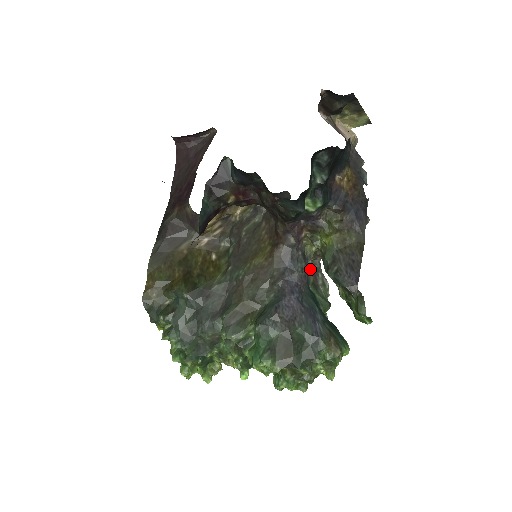
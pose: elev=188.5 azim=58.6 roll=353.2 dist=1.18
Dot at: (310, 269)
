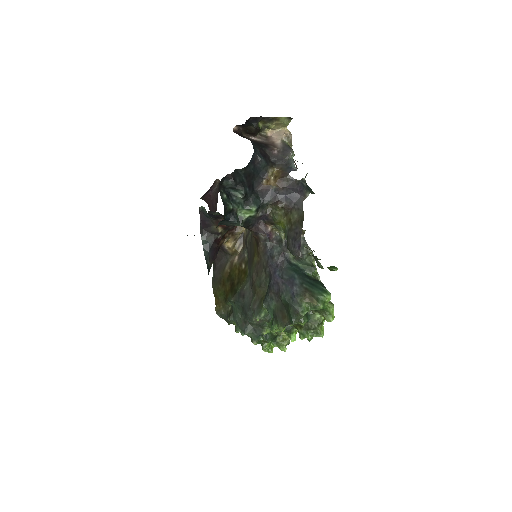
Dot at: occluded
